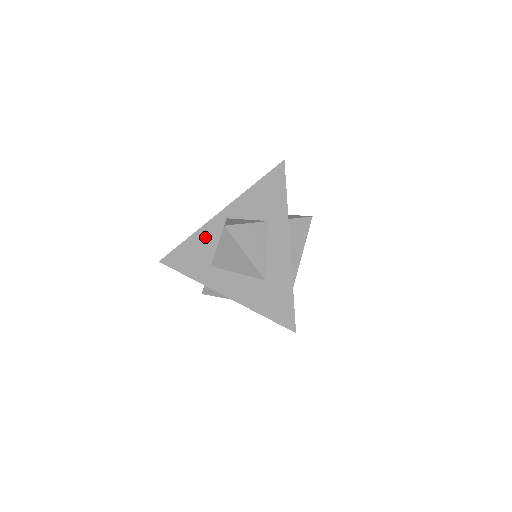
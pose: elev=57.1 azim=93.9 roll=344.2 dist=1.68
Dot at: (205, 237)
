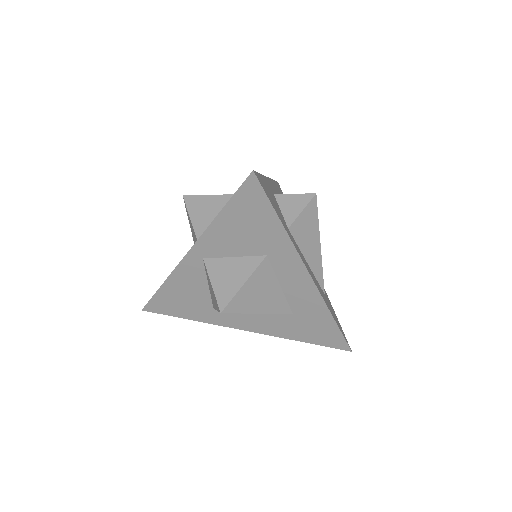
Dot at: (185, 282)
